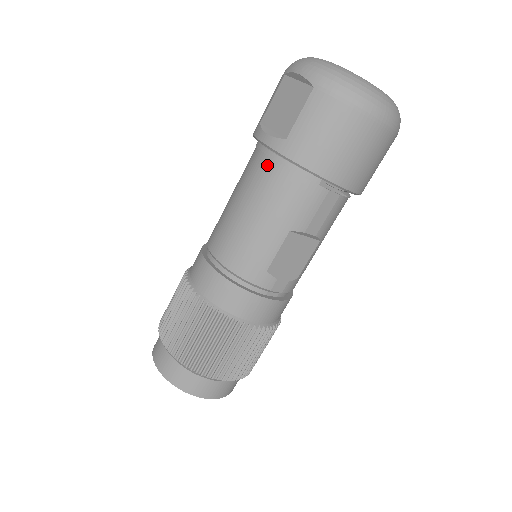
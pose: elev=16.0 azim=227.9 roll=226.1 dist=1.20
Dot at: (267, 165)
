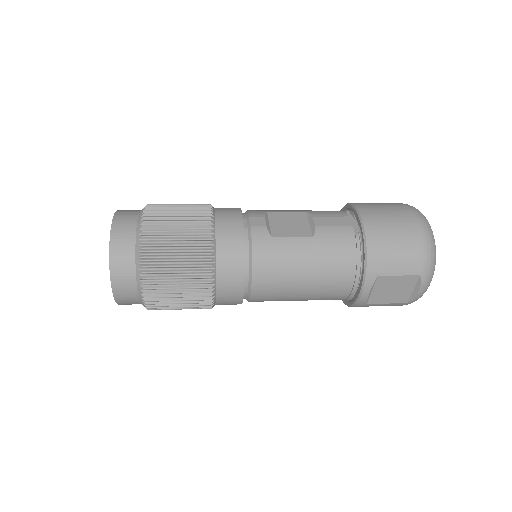
Dot at: (344, 294)
